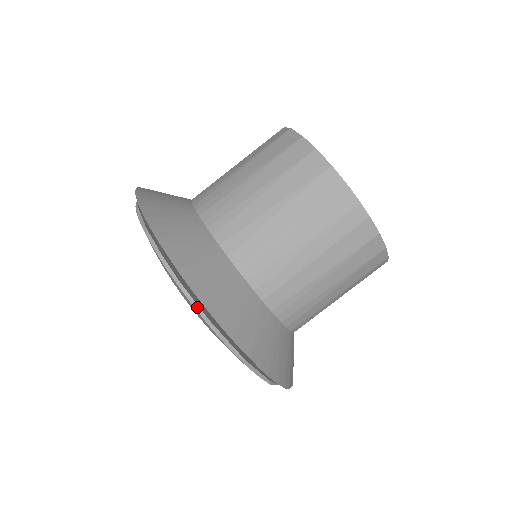
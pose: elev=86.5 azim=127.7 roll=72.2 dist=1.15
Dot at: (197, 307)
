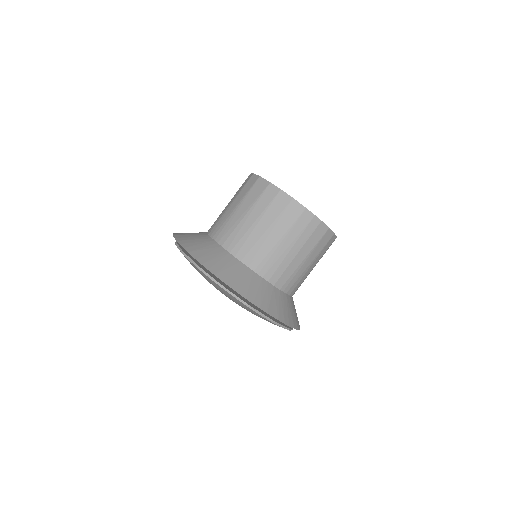
Dot at: (243, 302)
